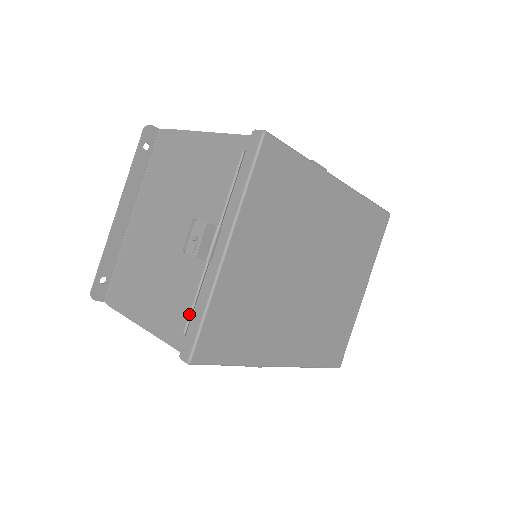
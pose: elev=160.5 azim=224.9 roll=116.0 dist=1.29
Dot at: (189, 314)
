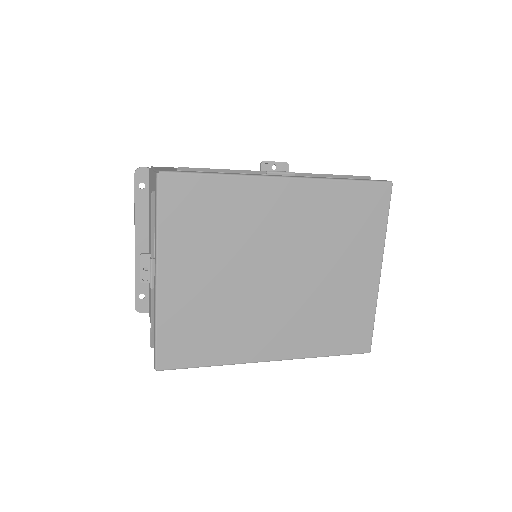
Dot at: (150, 331)
